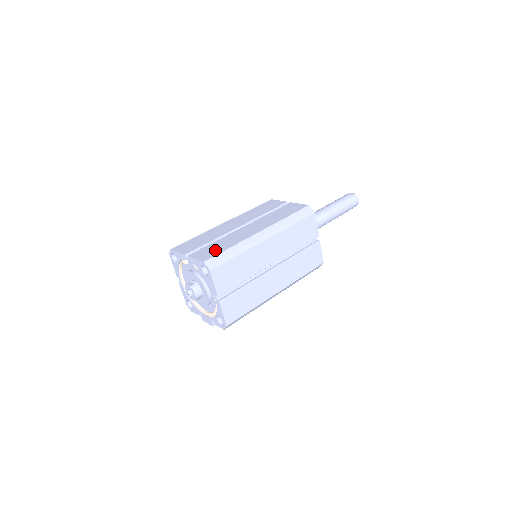
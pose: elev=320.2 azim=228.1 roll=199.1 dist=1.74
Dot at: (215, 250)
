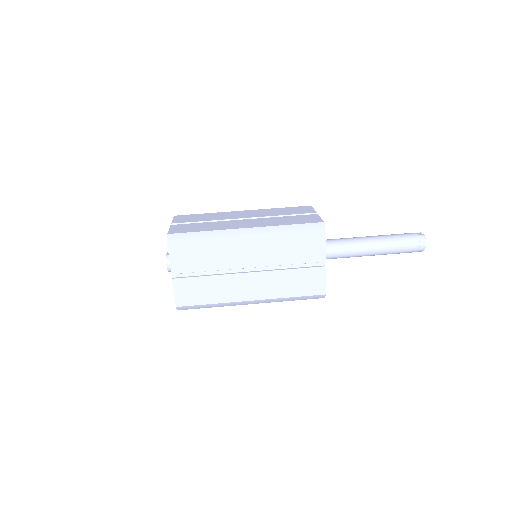
Dot at: (191, 228)
